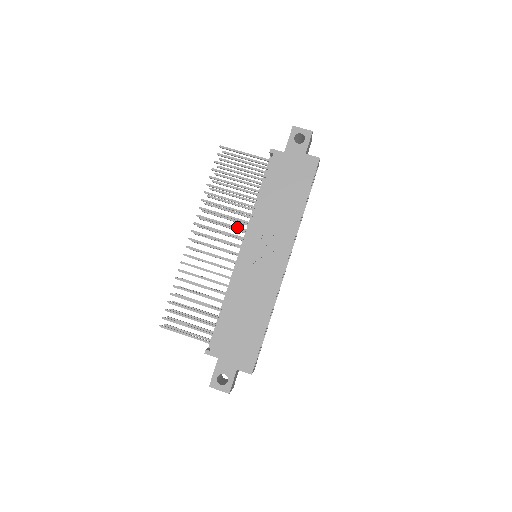
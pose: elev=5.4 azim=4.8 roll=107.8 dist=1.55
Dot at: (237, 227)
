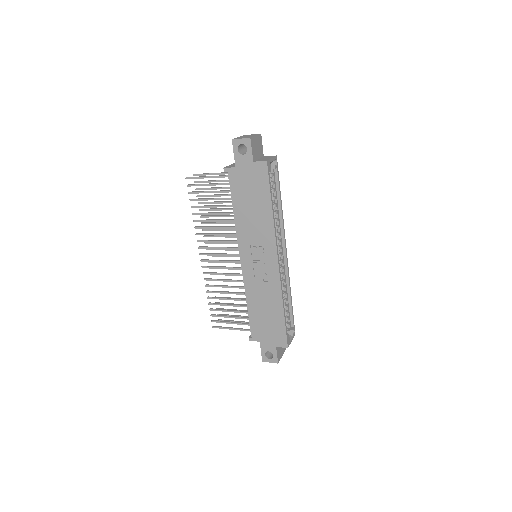
Dot at: (230, 241)
